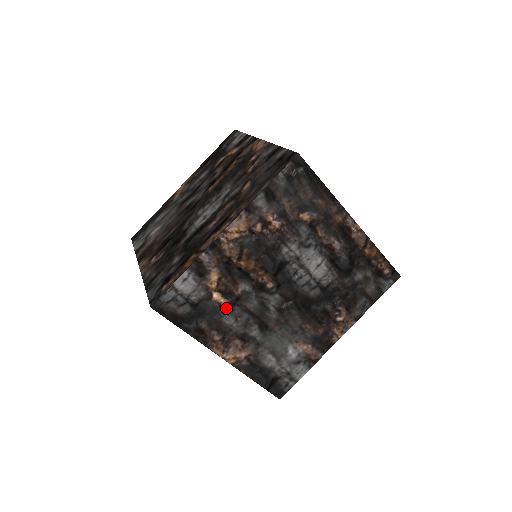
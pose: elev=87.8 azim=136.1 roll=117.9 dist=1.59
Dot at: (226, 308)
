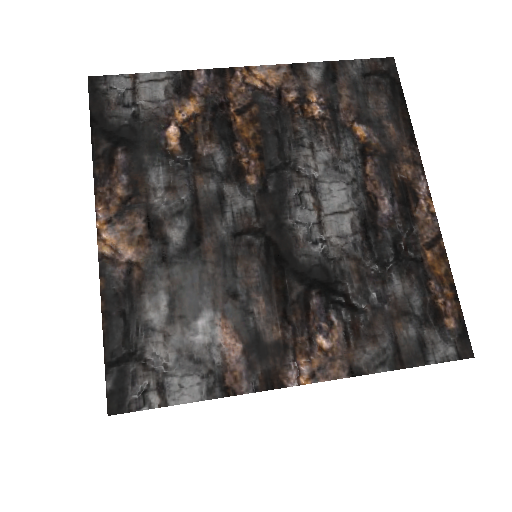
Dot at: (170, 159)
